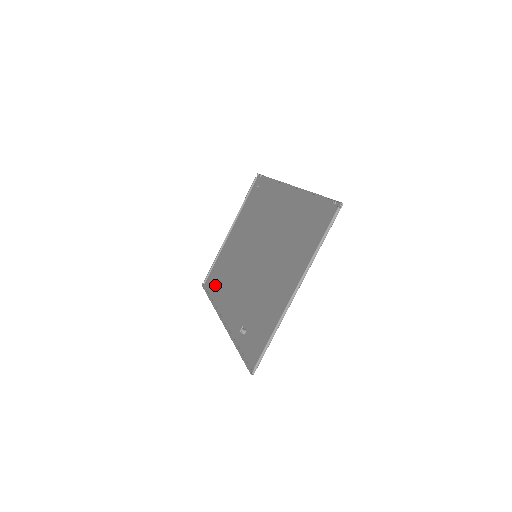
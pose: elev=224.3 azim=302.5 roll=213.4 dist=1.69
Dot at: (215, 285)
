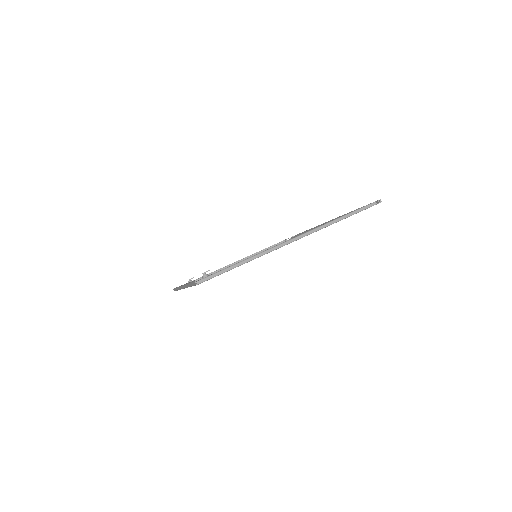
Dot at: occluded
